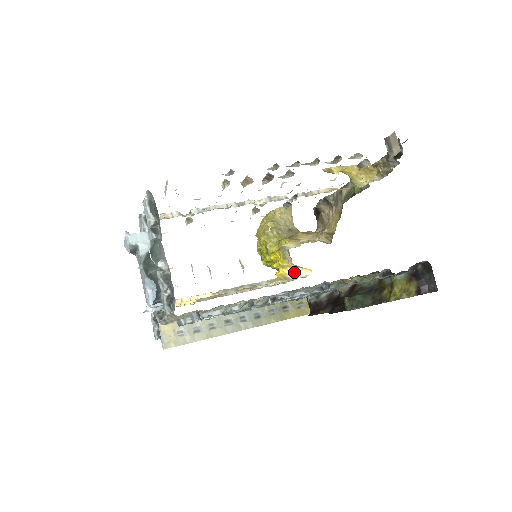
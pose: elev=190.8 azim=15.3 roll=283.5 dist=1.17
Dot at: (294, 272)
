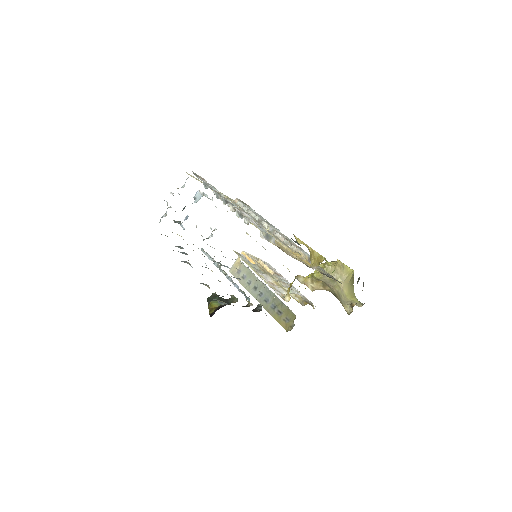
Dot at: (288, 294)
